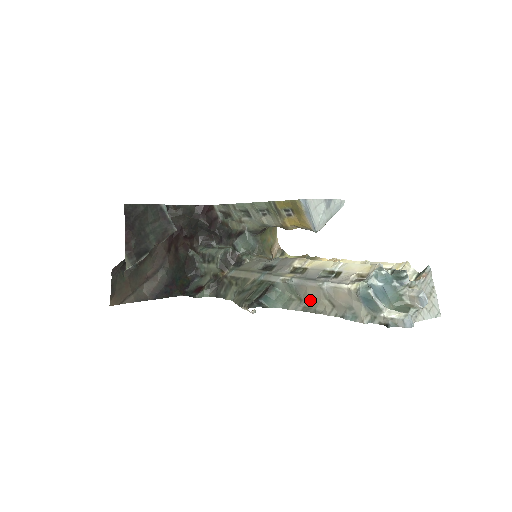
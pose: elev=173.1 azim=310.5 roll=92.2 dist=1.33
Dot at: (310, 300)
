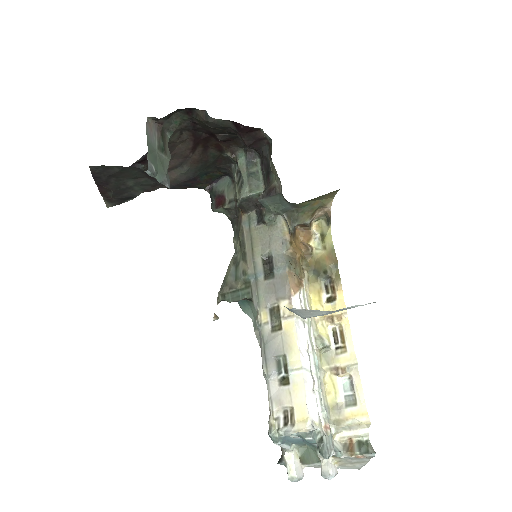
Dot at: occluded
